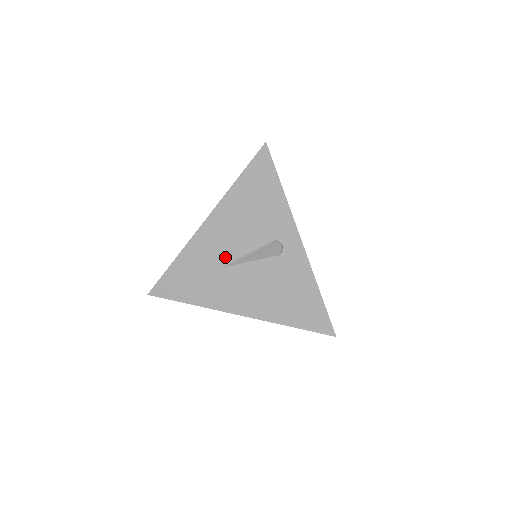
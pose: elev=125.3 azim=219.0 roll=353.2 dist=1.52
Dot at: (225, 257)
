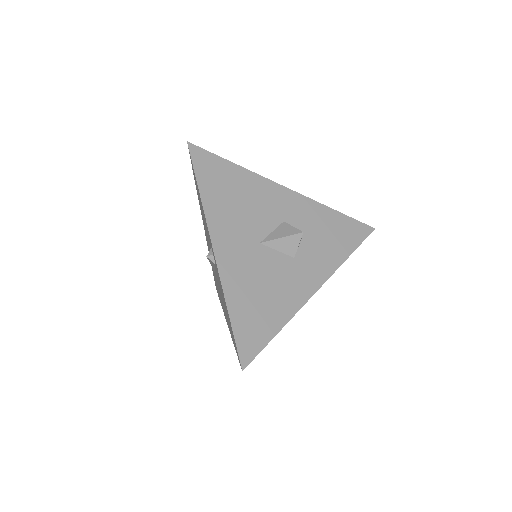
Dot at: occluded
